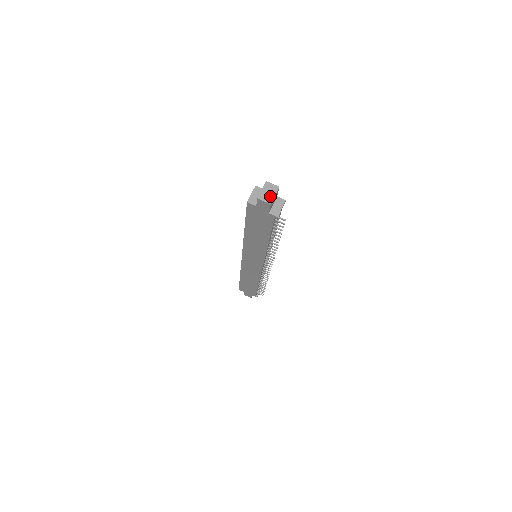
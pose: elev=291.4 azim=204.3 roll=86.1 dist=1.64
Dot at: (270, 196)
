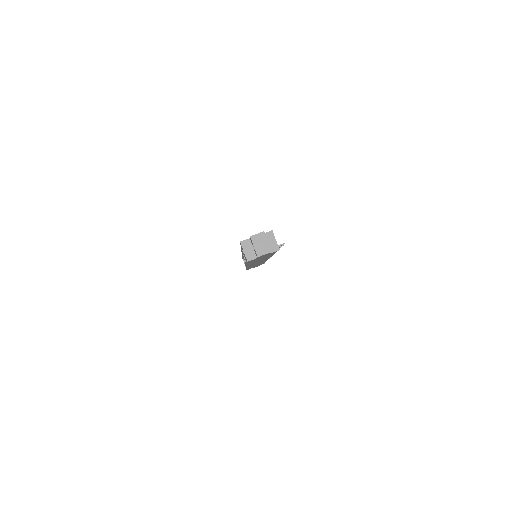
Dot at: (265, 246)
